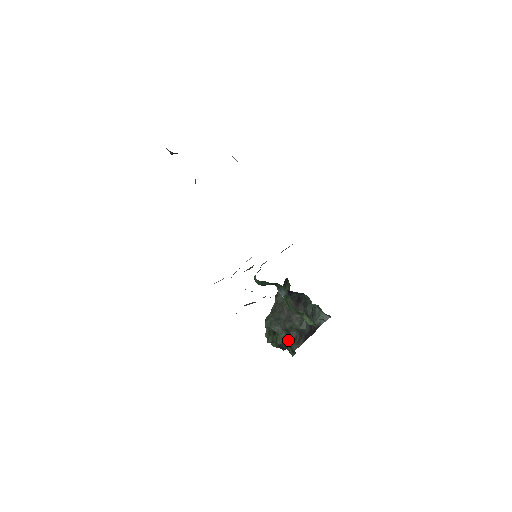
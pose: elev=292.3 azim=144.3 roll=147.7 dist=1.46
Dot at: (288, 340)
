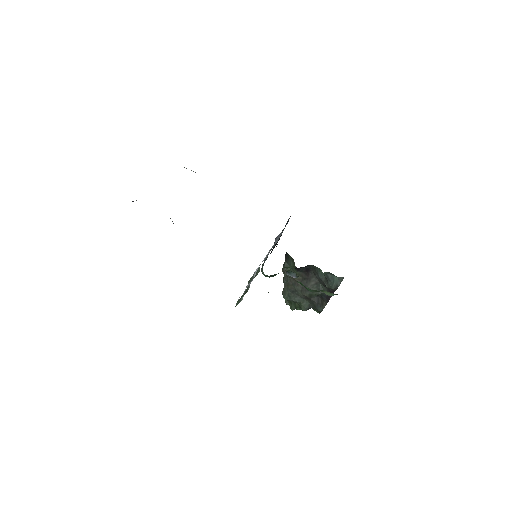
Dot at: (312, 305)
